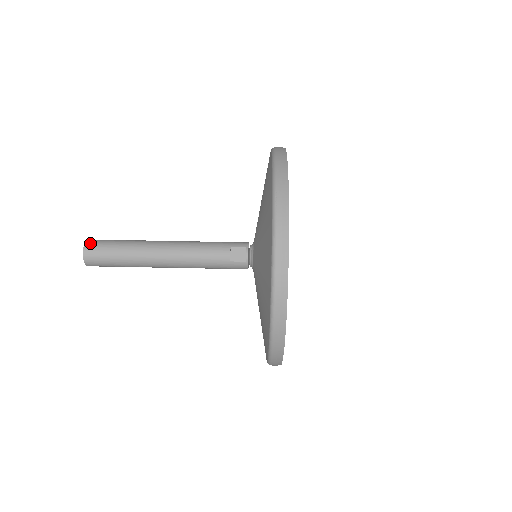
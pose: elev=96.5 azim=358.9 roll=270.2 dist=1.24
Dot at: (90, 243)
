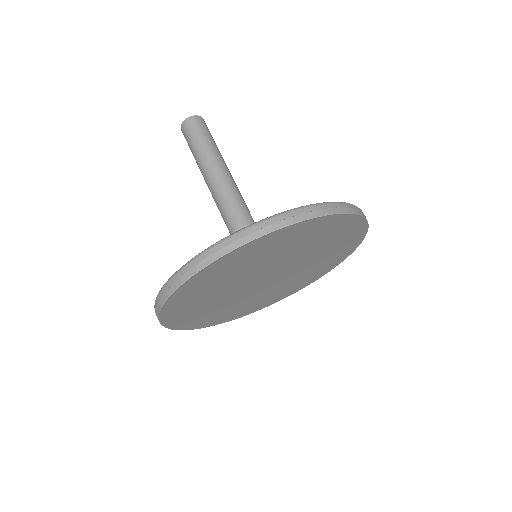
Dot at: (195, 119)
